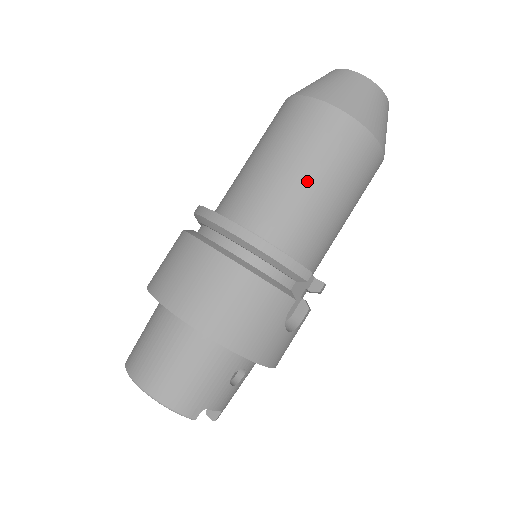
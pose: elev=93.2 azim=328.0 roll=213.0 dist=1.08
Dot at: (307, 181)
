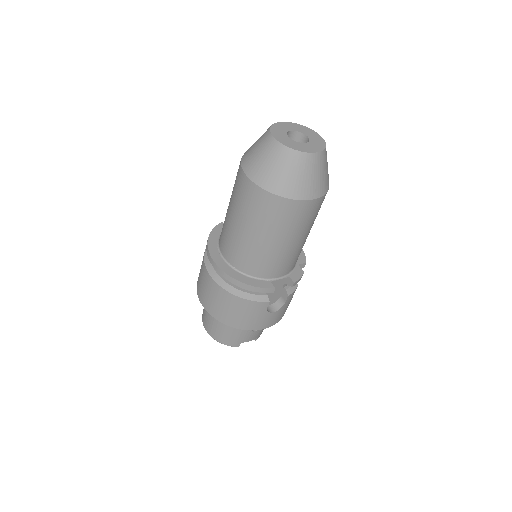
Dot at: (256, 238)
